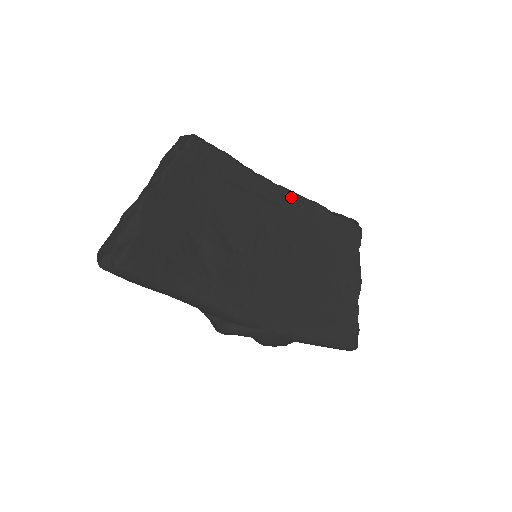
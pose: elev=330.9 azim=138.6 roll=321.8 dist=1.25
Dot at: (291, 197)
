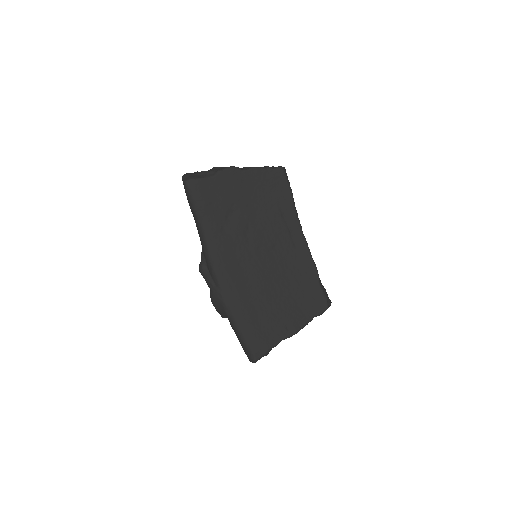
Dot at: (304, 248)
